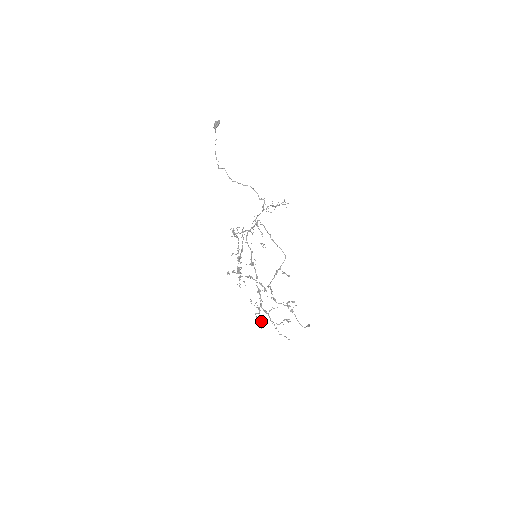
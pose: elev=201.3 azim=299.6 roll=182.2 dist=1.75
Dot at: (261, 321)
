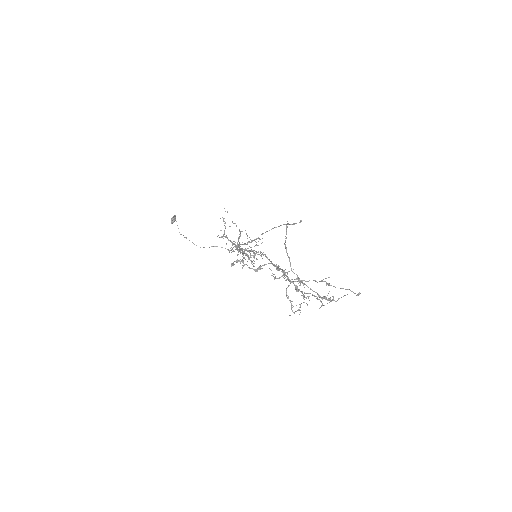
Dot at: (298, 279)
